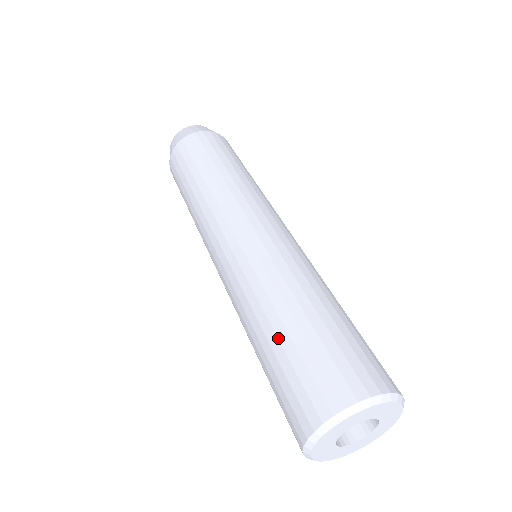
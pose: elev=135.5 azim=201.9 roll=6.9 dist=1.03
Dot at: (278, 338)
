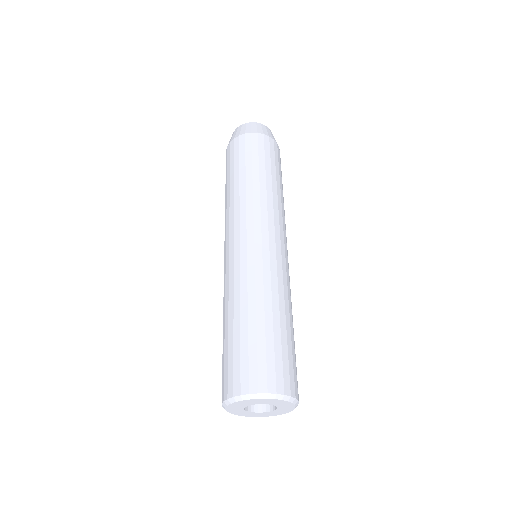
Dot at: (240, 328)
